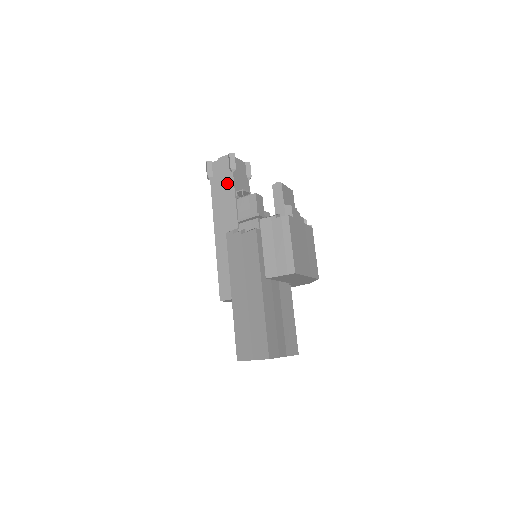
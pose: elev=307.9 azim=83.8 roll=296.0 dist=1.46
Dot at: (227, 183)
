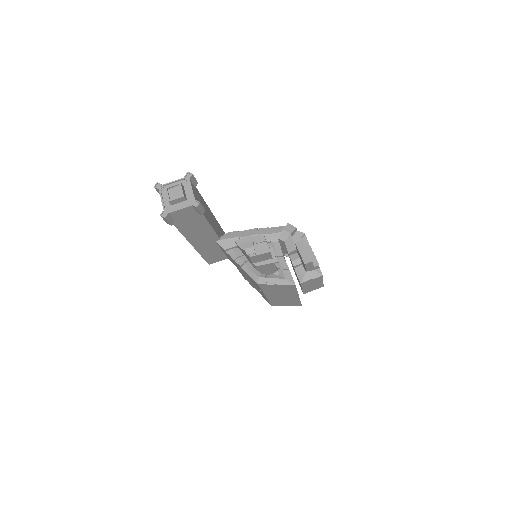
Dot at: (197, 220)
